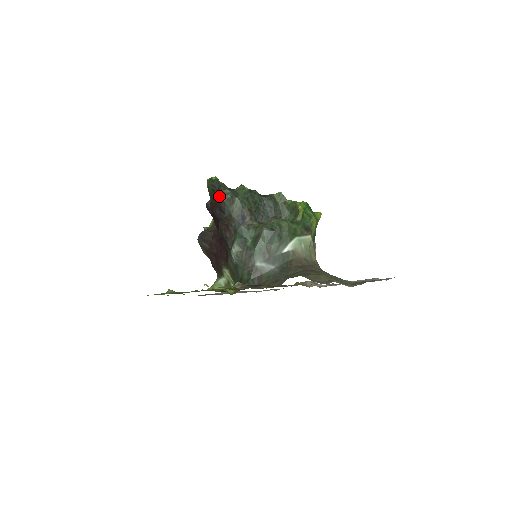
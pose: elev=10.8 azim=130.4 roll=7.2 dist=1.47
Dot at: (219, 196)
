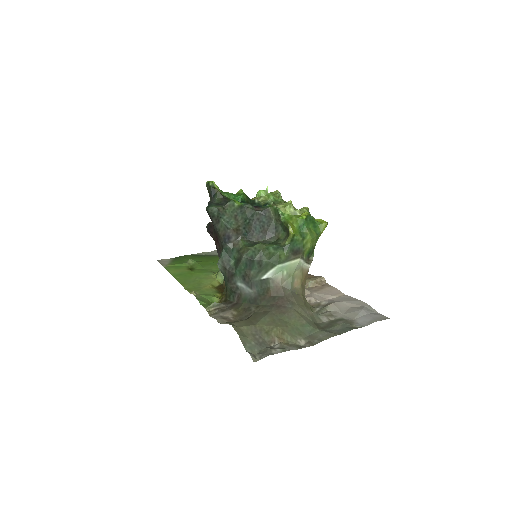
Dot at: (208, 212)
